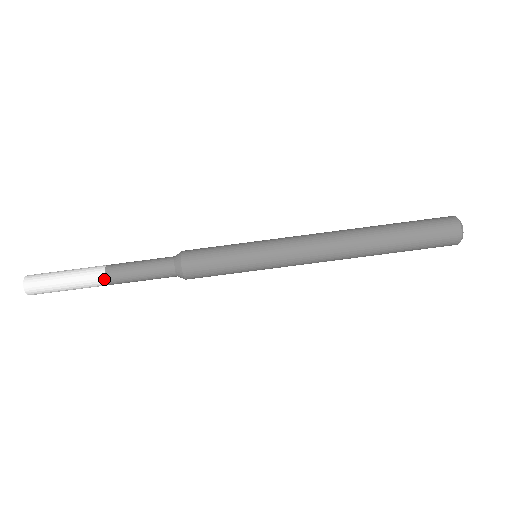
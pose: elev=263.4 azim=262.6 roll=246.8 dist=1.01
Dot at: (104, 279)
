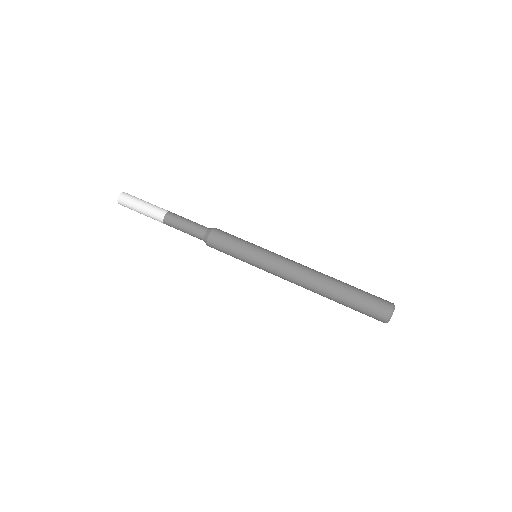
Dot at: (168, 211)
